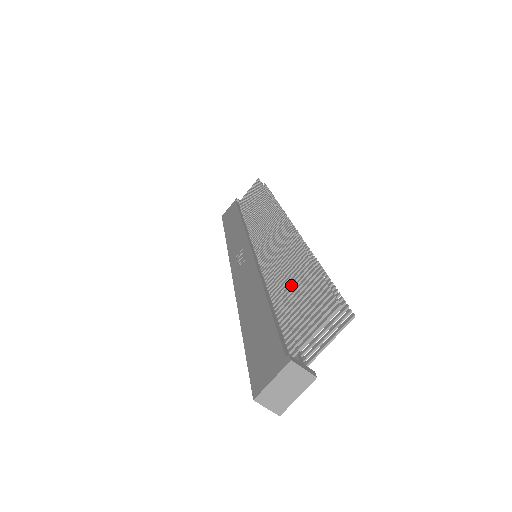
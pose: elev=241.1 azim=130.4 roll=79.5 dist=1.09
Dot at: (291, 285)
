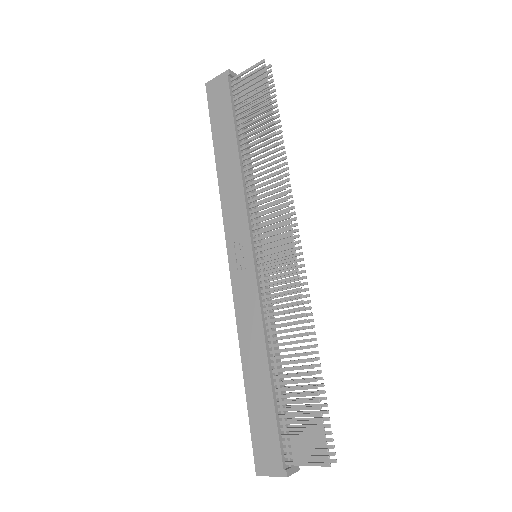
Dot at: occluded
